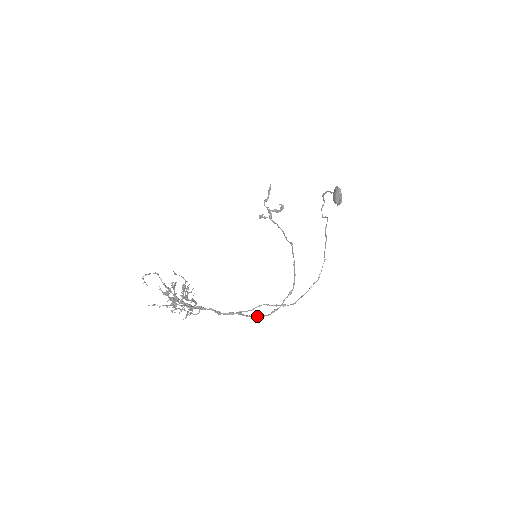
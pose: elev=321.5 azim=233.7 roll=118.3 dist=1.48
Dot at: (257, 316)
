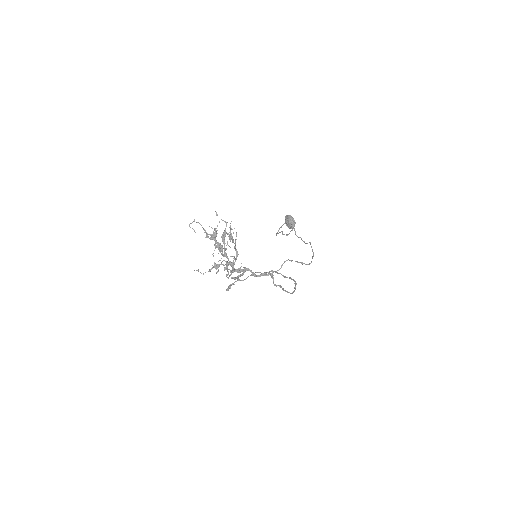
Dot at: (283, 289)
